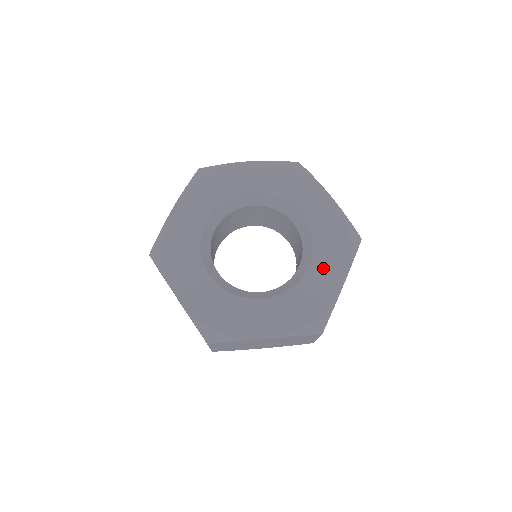
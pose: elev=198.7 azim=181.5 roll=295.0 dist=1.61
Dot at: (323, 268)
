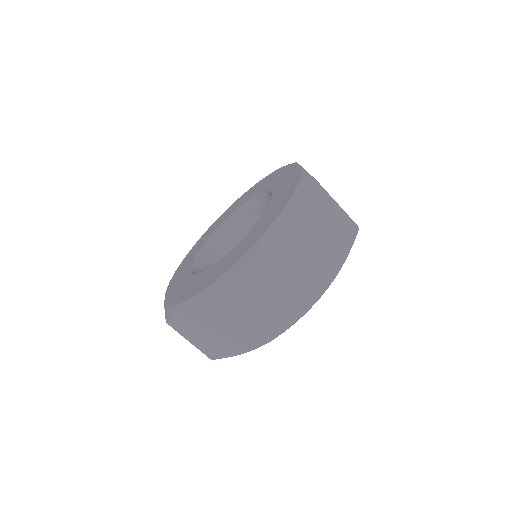
Dot at: (280, 182)
